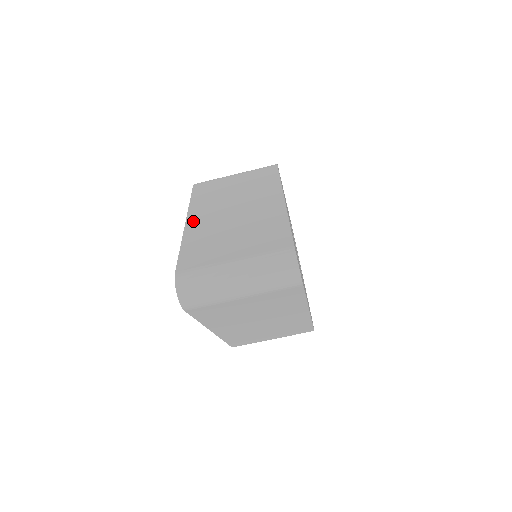
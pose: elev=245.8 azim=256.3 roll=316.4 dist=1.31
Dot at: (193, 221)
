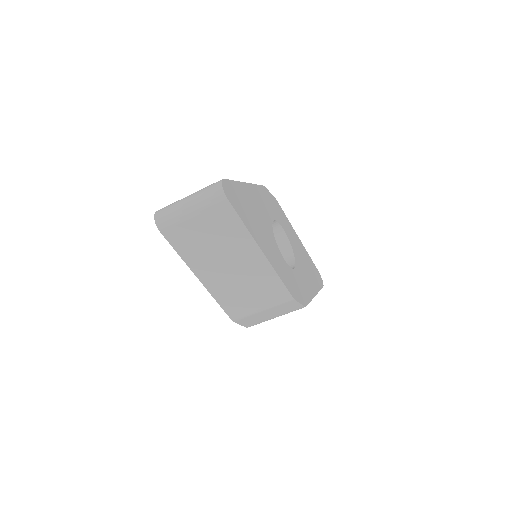
Dot at: occluded
